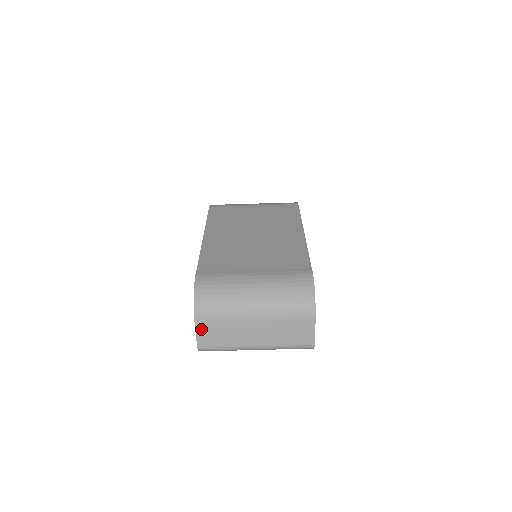
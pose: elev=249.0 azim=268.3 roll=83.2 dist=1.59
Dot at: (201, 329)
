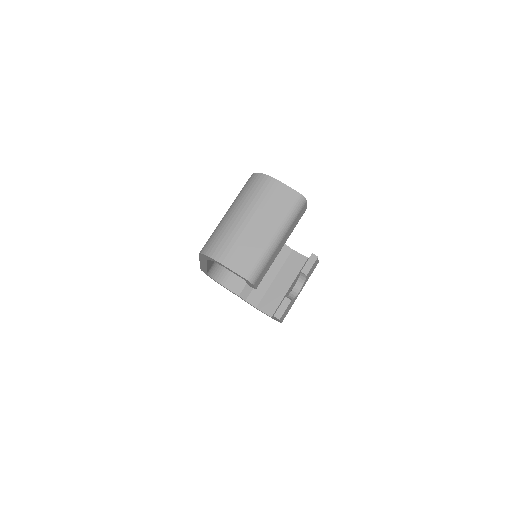
Dot at: (231, 264)
